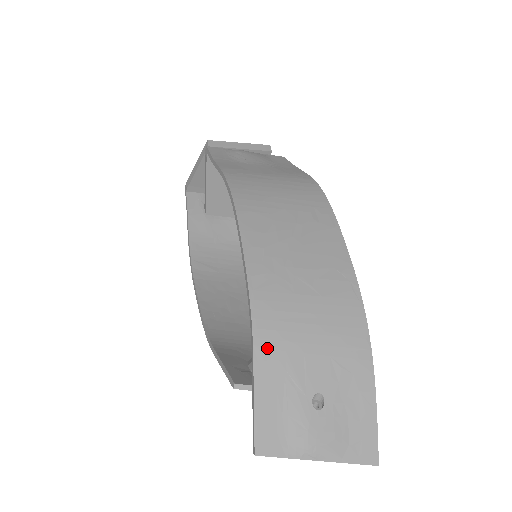
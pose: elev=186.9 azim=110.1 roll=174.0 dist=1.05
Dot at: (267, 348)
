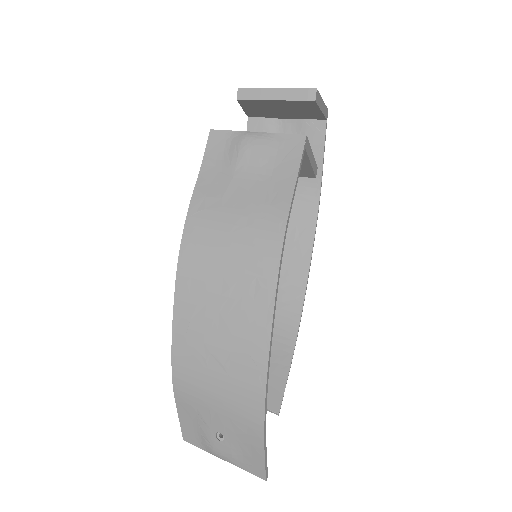
Dot at: (183, 396)
